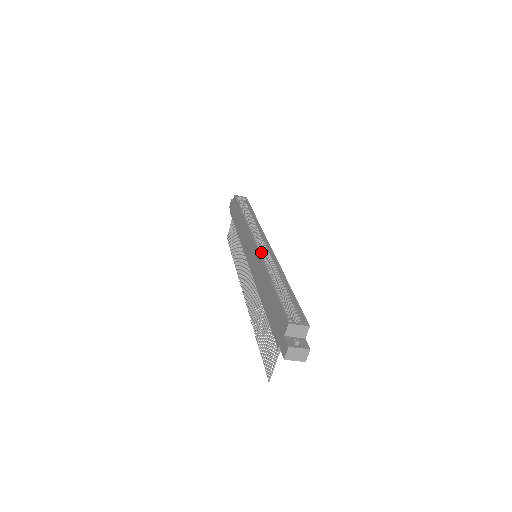
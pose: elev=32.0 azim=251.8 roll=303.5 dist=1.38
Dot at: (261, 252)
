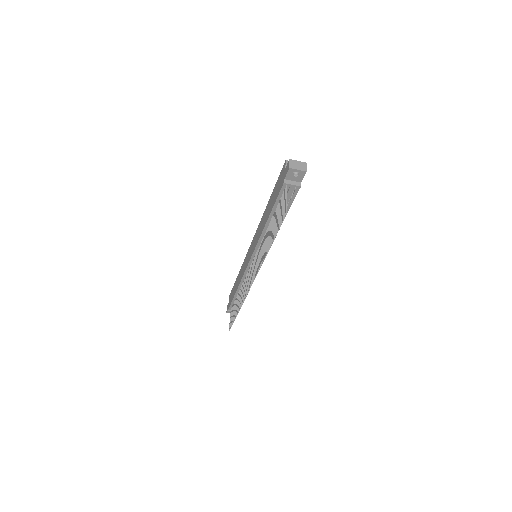
Dot at: occluded
